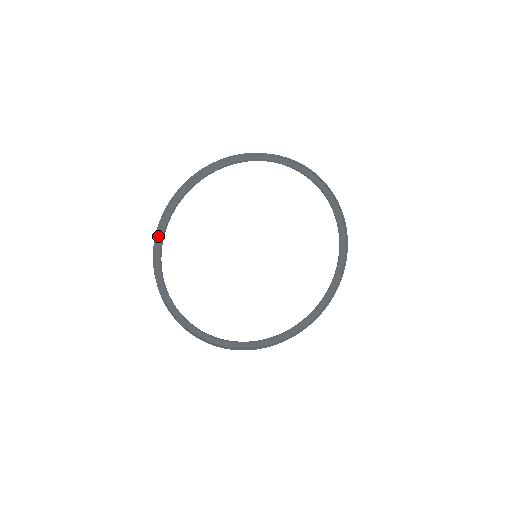
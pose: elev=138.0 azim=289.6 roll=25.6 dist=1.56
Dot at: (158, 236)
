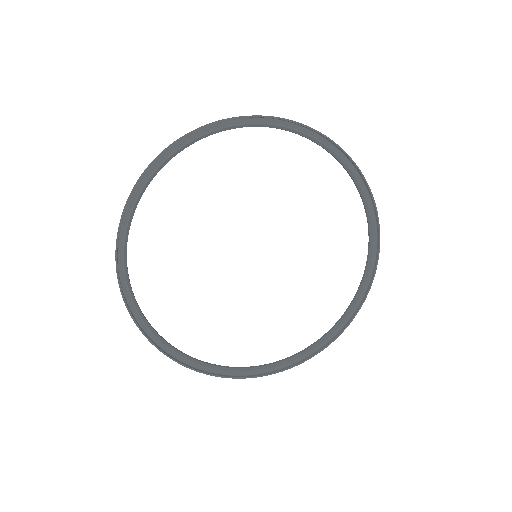
Dot at: (130, 202)
